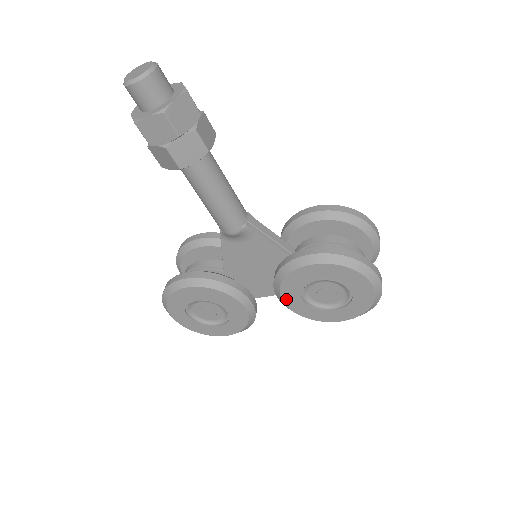
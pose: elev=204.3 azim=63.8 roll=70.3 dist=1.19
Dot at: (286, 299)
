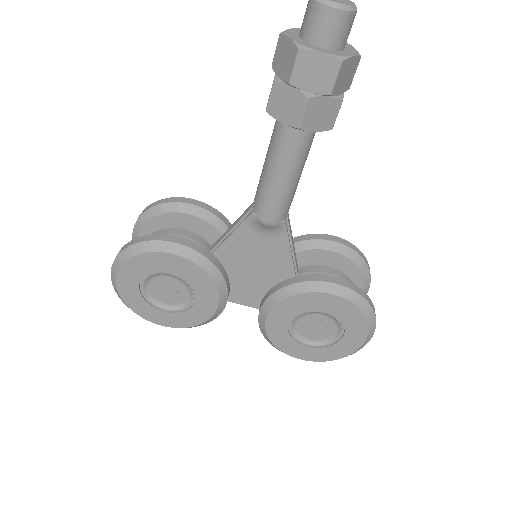
Dot at: (272, 316)
